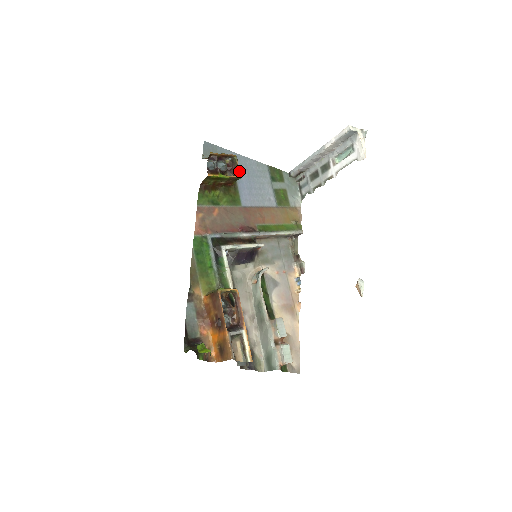
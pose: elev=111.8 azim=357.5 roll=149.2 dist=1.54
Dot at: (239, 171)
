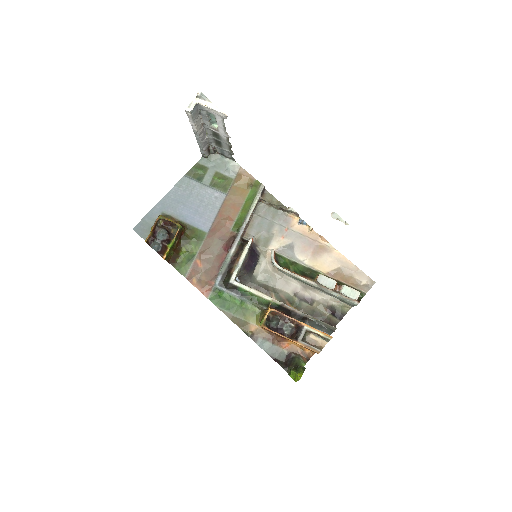
Dot at: occluded
